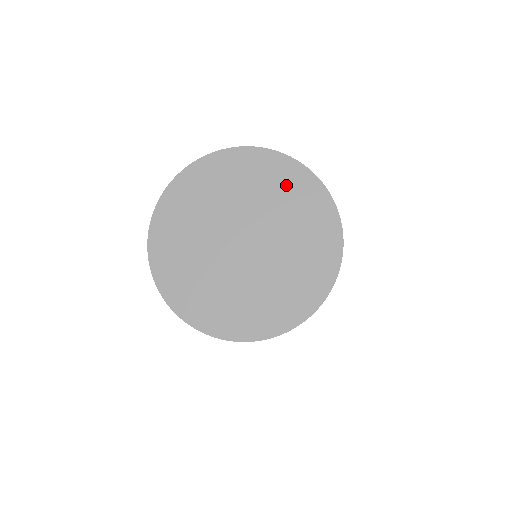
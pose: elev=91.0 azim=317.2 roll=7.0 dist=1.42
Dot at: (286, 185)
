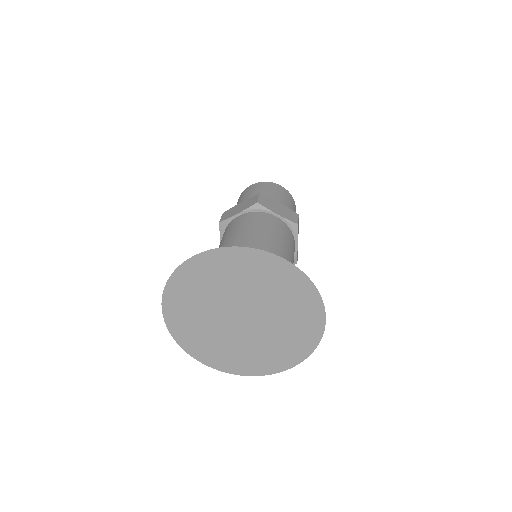
Dot at: (234, 268)
